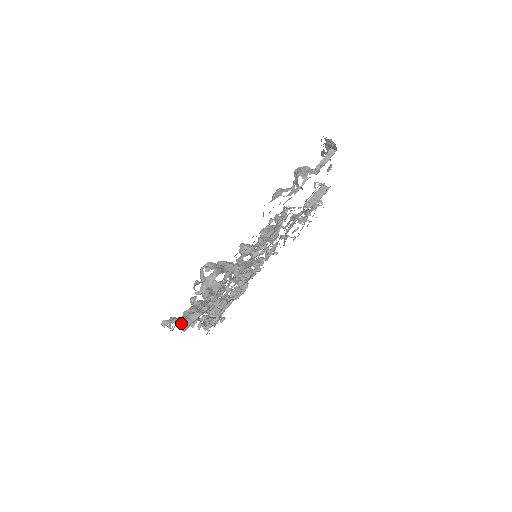
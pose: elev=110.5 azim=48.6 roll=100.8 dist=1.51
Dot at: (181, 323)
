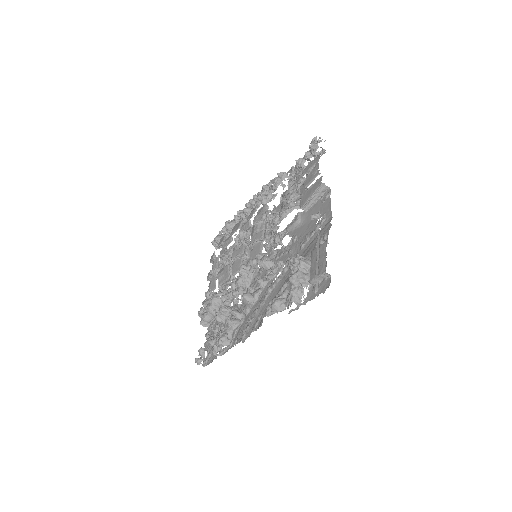
Dot at: (206, 338)
